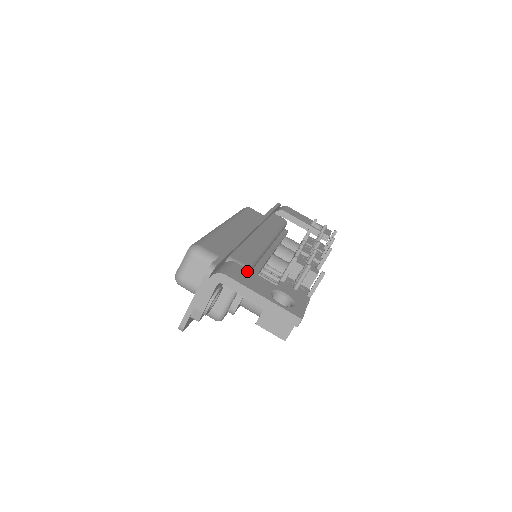
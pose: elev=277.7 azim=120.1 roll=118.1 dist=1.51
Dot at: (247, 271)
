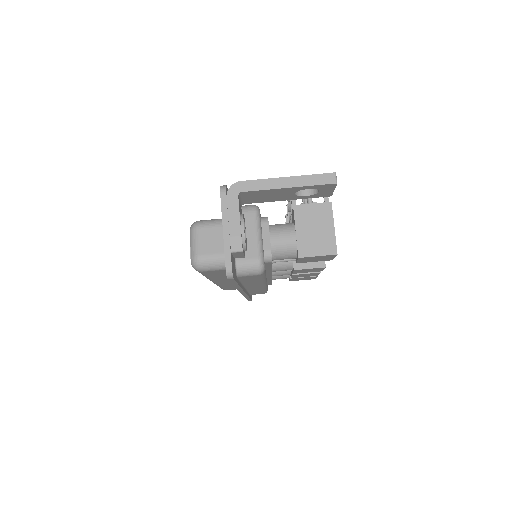
Dot at: occluded
